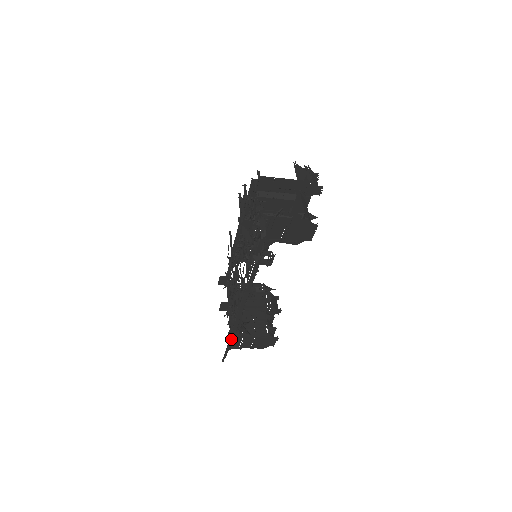
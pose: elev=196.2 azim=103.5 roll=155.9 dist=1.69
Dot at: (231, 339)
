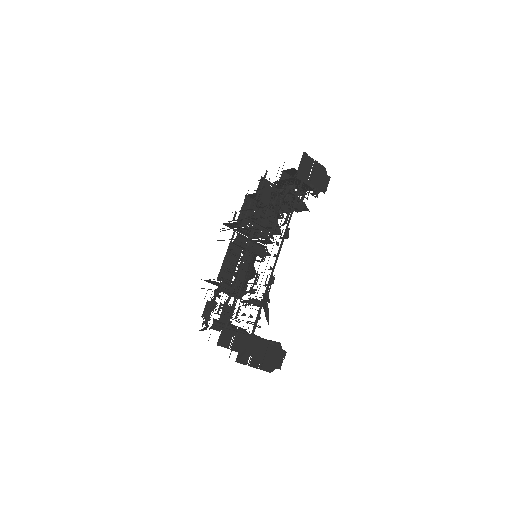
Dot at: (261, 304)
